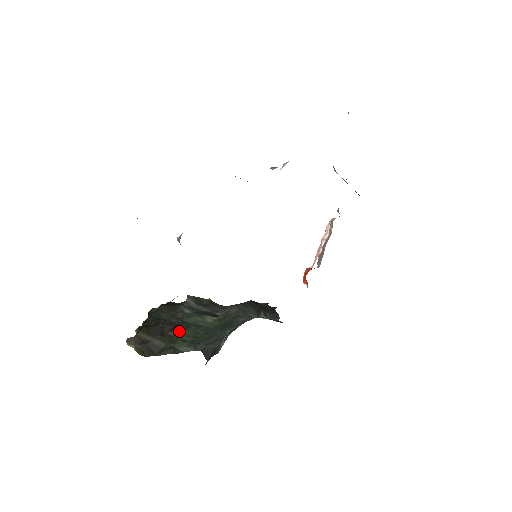
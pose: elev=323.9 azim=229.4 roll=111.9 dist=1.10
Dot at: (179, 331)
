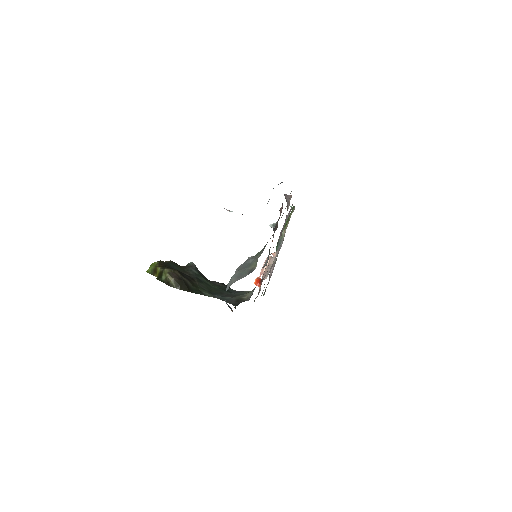
Dot at: (198, 282)
